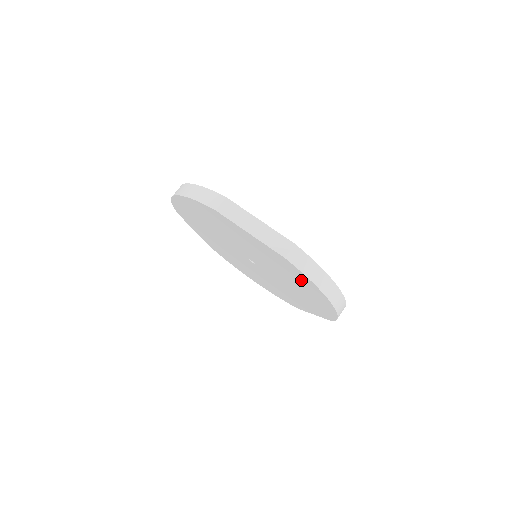
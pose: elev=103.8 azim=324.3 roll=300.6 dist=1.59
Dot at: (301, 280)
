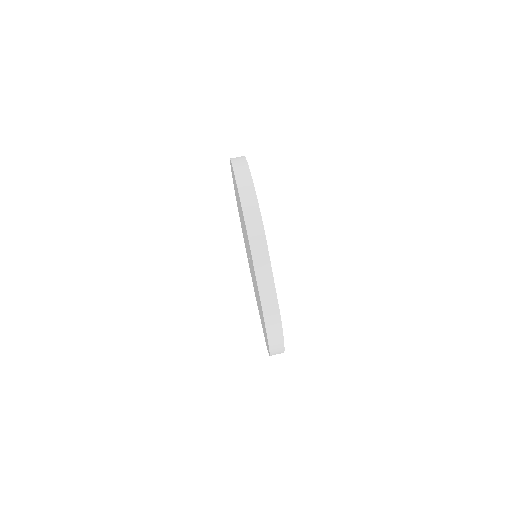
Dot at: occluded
